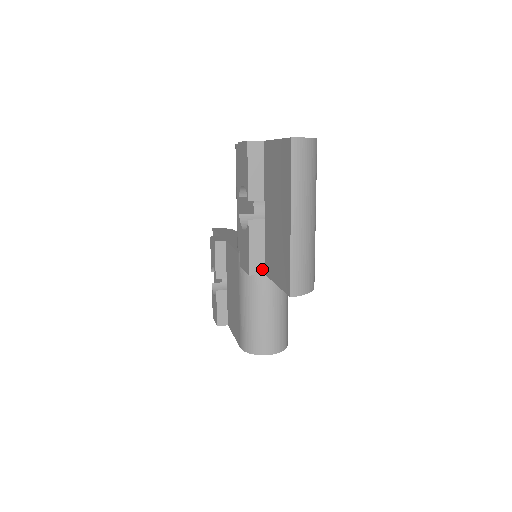
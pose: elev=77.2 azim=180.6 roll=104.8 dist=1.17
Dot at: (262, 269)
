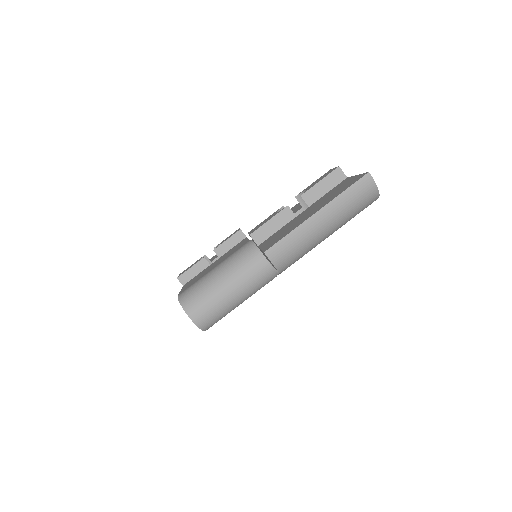
Dot at: (260, 241)
